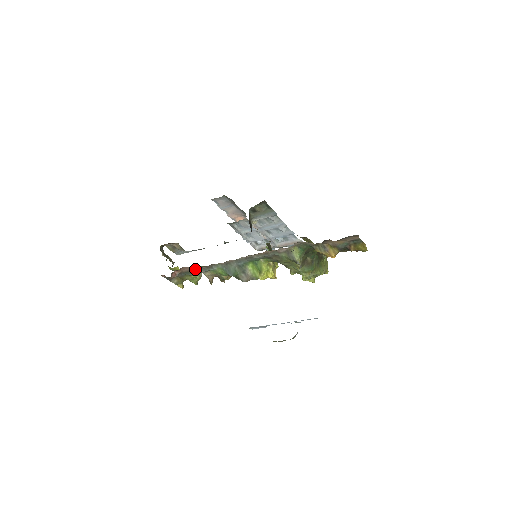
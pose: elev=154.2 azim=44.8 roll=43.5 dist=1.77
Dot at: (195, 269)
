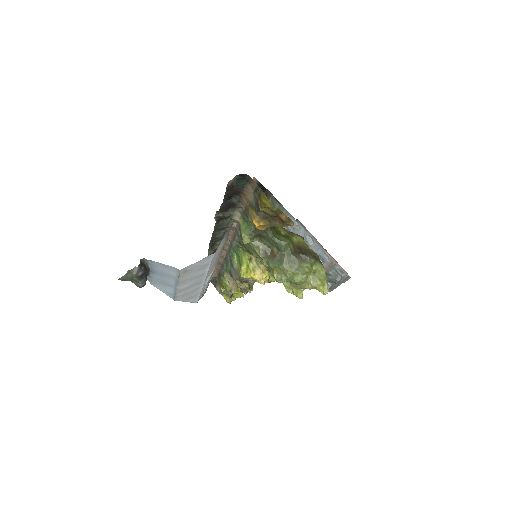
Dot at: (220, 270)
